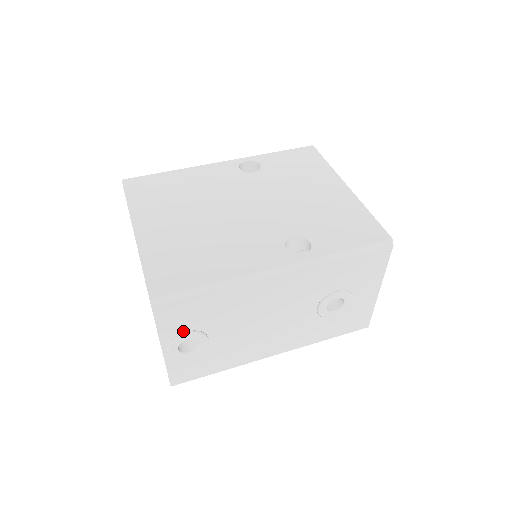
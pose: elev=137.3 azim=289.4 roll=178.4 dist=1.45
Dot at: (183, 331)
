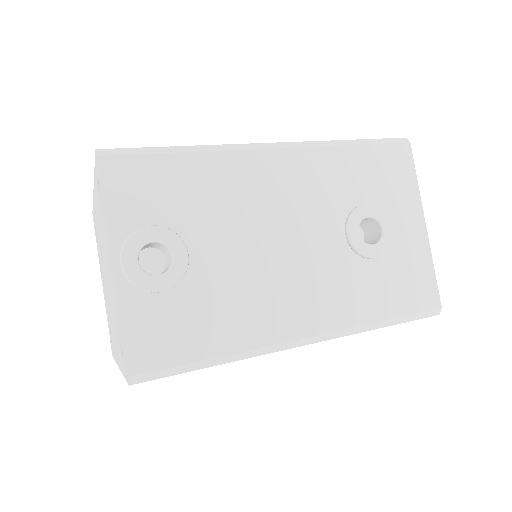
Dot at: (146, 226)
